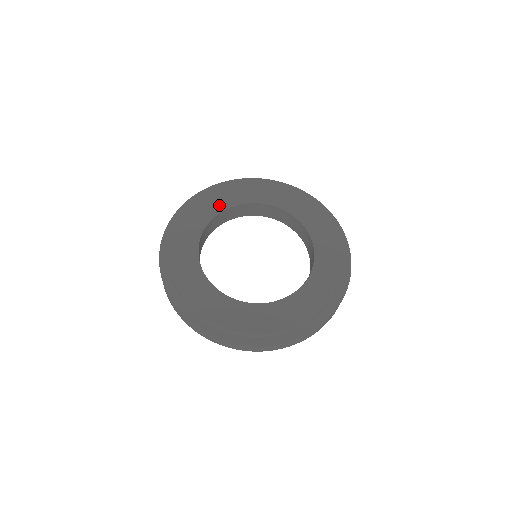
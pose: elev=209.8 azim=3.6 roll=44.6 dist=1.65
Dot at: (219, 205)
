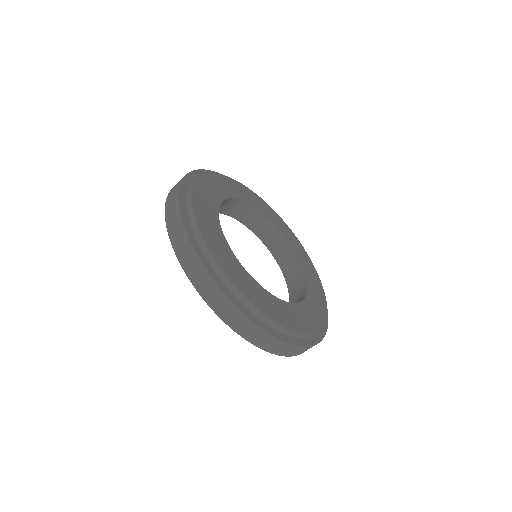
Dot at: (240, 194)
